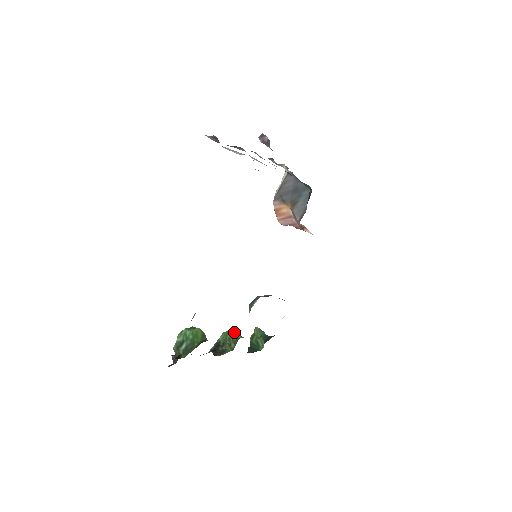
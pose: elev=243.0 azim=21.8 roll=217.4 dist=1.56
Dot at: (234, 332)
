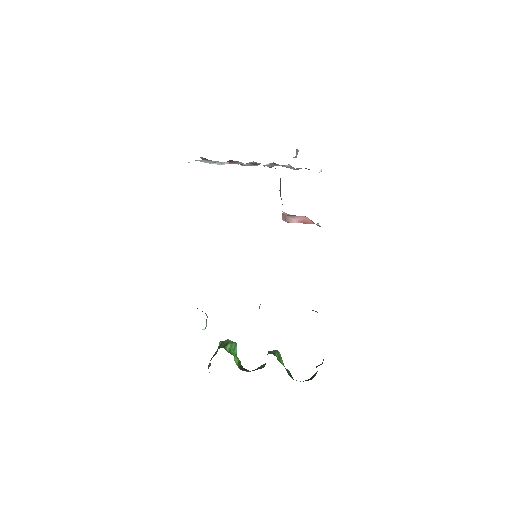
Dot at: (271, 351)
